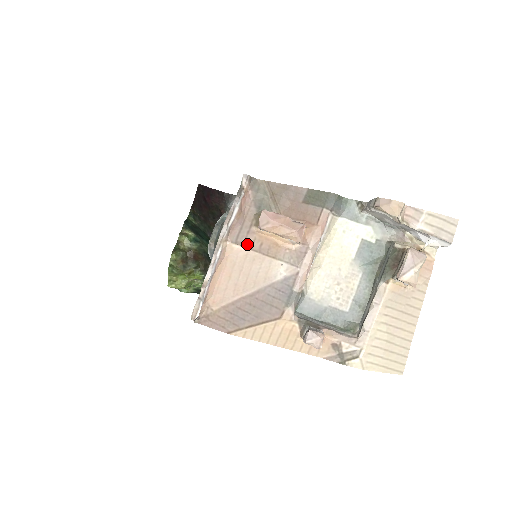
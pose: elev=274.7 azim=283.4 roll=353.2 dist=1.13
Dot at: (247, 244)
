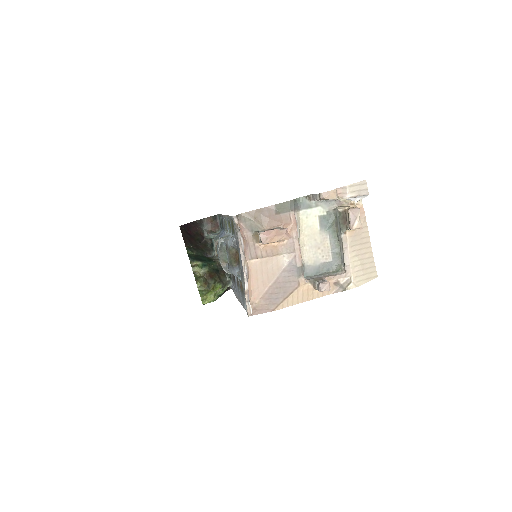
Dot at: (258, 256)
